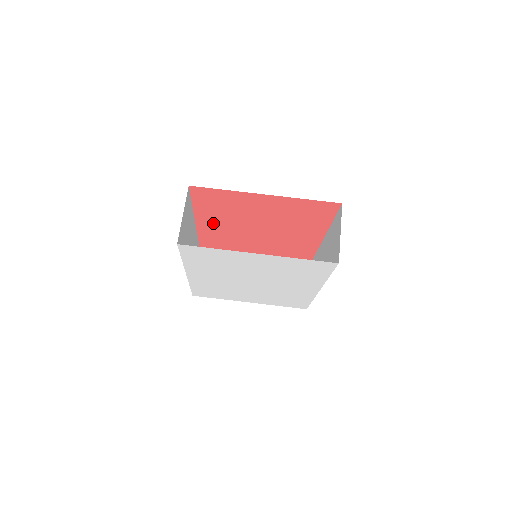
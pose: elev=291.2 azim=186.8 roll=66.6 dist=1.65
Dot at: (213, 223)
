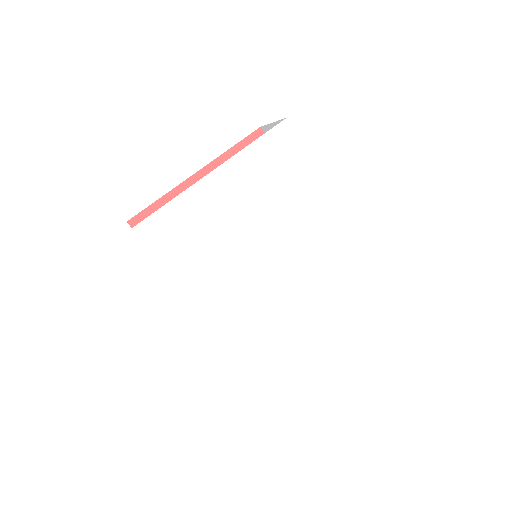
Dot at: occluded
